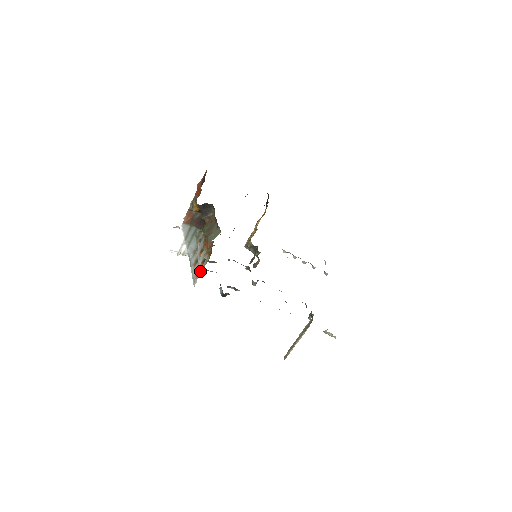
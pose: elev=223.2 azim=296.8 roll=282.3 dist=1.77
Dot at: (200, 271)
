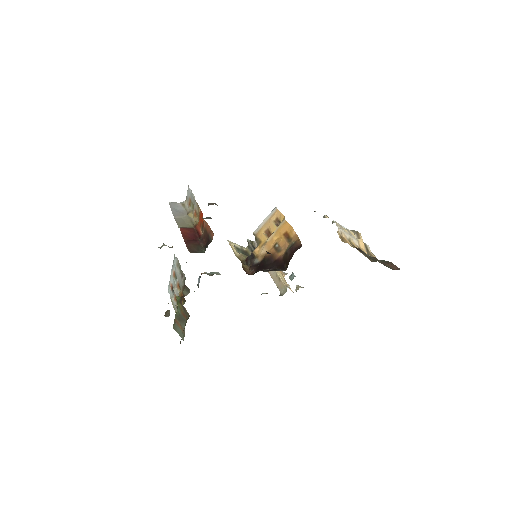
Dot at: (172, 301)
